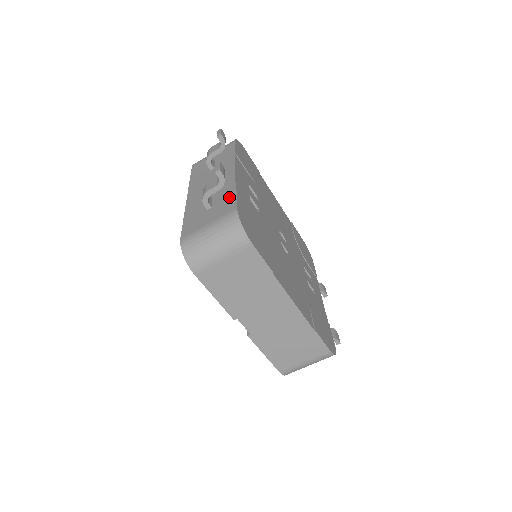
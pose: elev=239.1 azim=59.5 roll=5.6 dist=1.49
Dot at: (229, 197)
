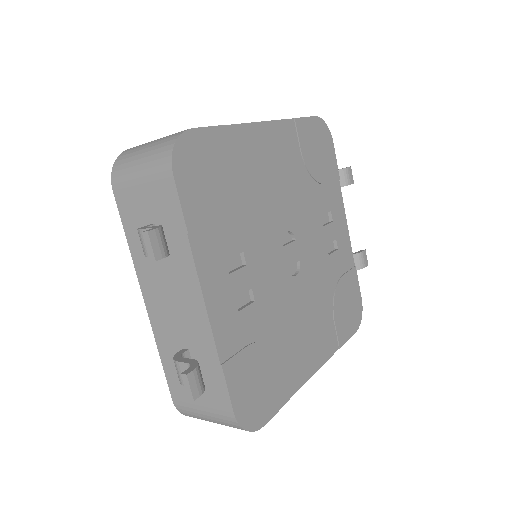
Dot at: (215, 375)
